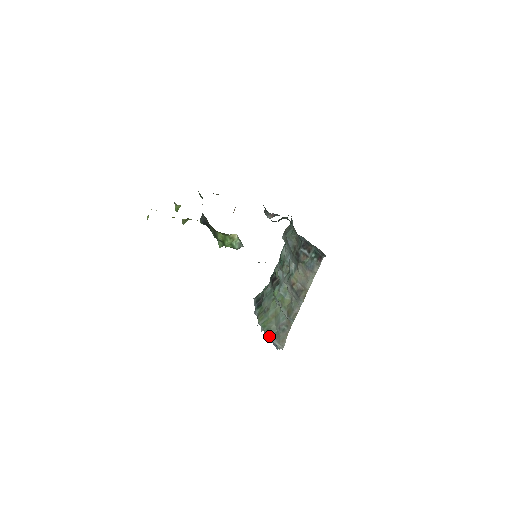
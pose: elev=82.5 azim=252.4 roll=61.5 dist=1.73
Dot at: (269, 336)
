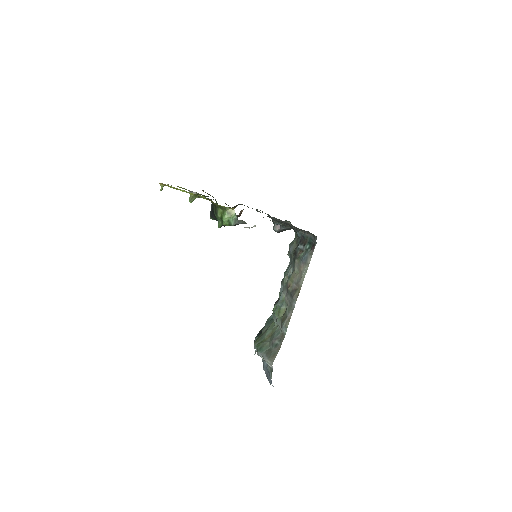
Dot at: (261, 354)
